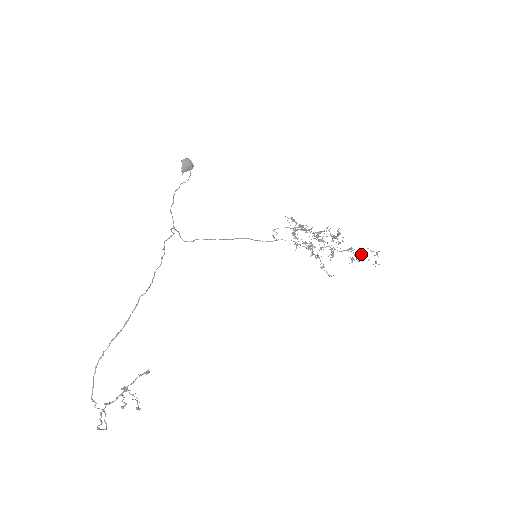
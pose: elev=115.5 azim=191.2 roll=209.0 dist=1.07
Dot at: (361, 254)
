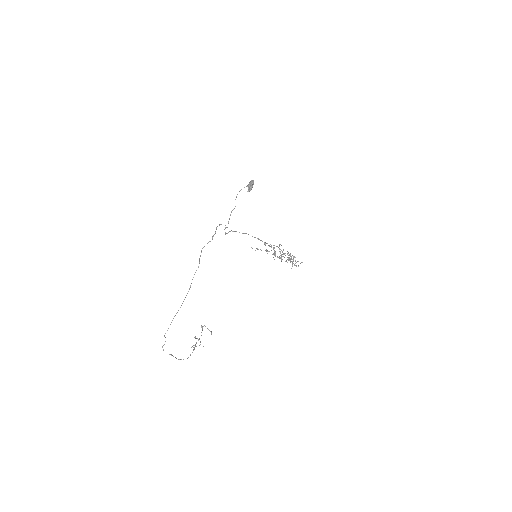
Dot at: occluded
